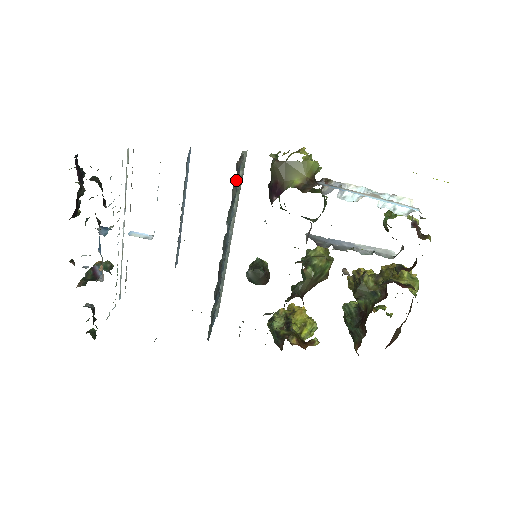
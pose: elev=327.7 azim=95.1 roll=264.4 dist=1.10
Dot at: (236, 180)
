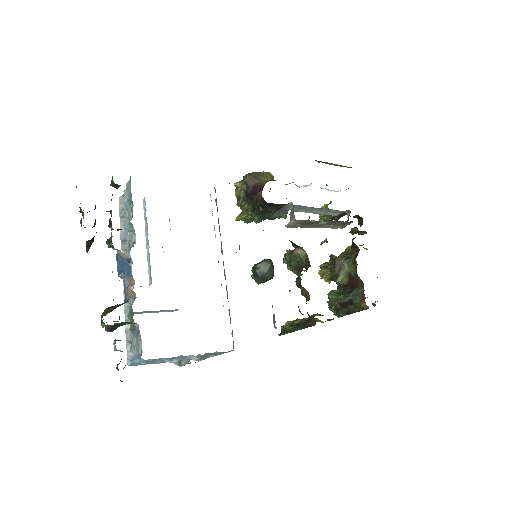
Dot at: occluded
